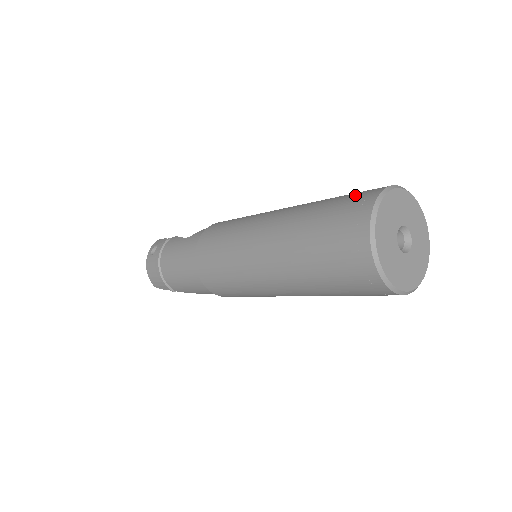
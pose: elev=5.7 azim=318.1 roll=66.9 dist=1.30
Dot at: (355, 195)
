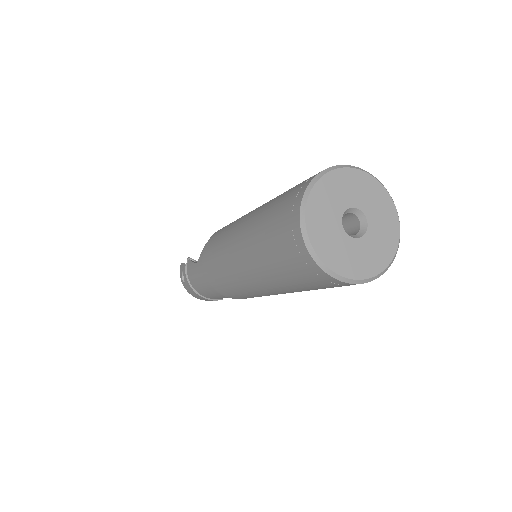
Dot at: (284, 209)
